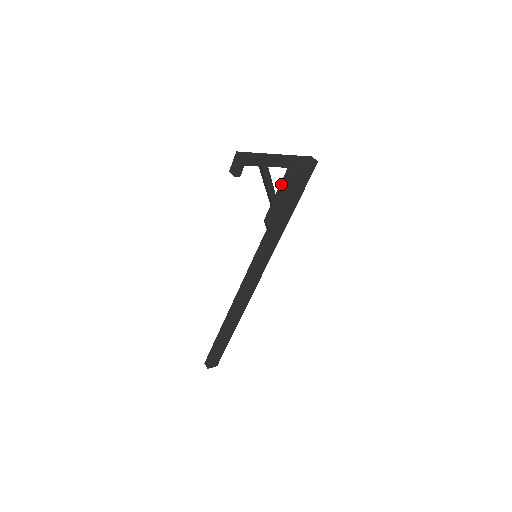
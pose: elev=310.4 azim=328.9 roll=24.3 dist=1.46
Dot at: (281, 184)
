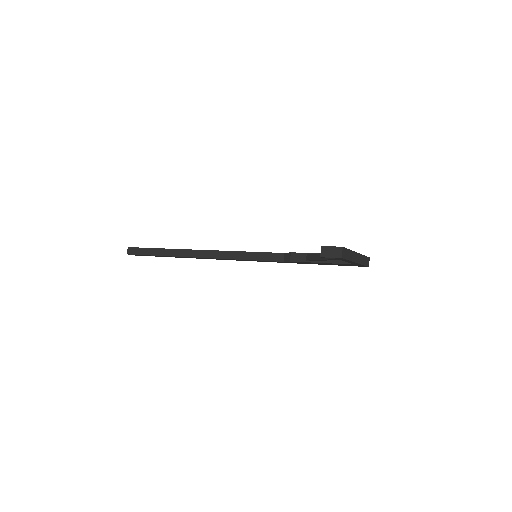
Dot at: occluded
